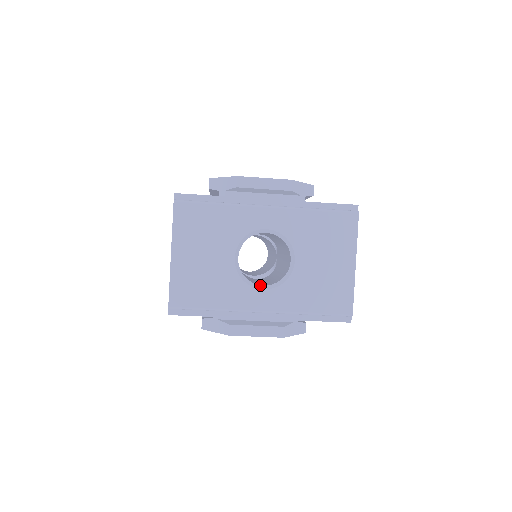
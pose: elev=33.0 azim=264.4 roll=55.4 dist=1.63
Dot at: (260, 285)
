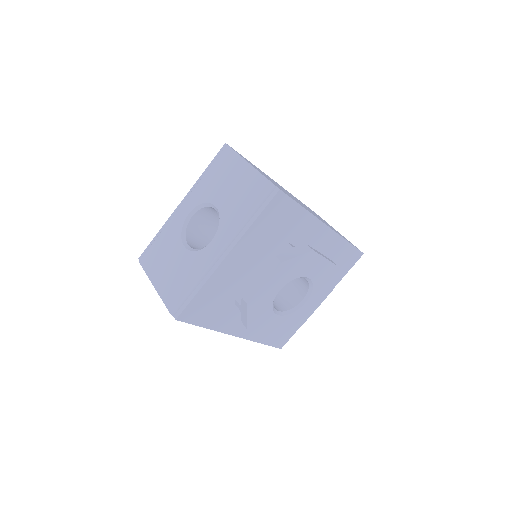
Dot at: (210, 242)
